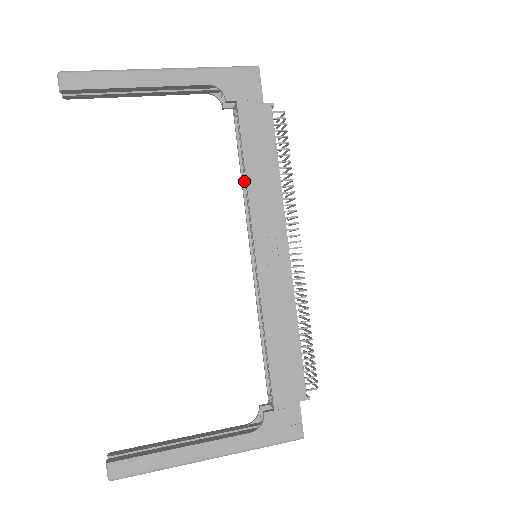
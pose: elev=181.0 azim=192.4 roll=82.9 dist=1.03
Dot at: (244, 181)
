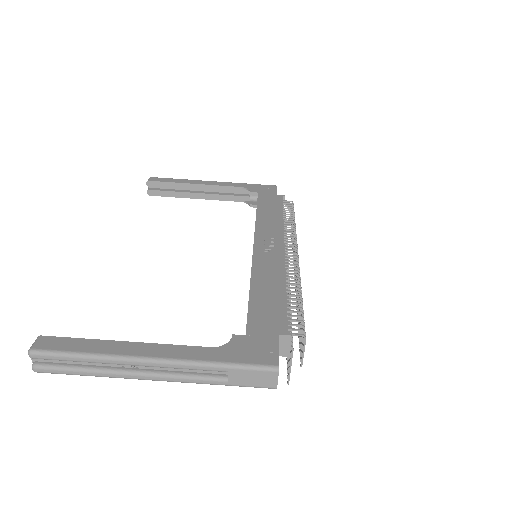
Dot at: occluded
